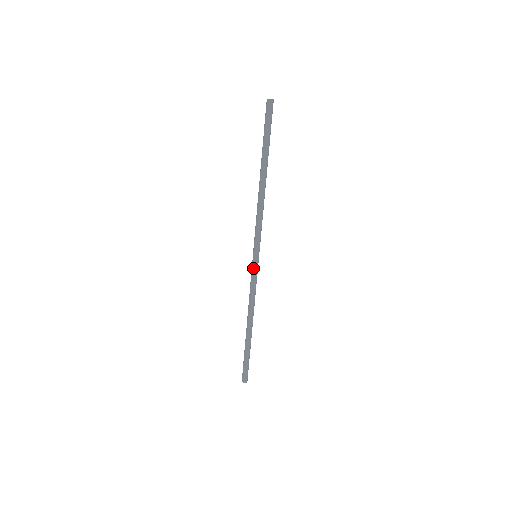
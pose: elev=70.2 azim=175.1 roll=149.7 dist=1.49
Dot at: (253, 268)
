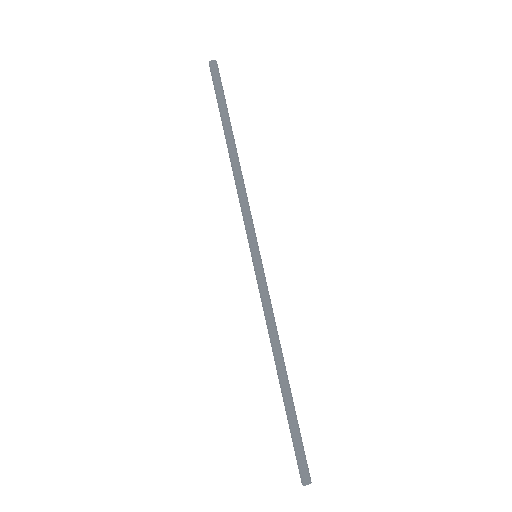
Dot at: (257, 273)
